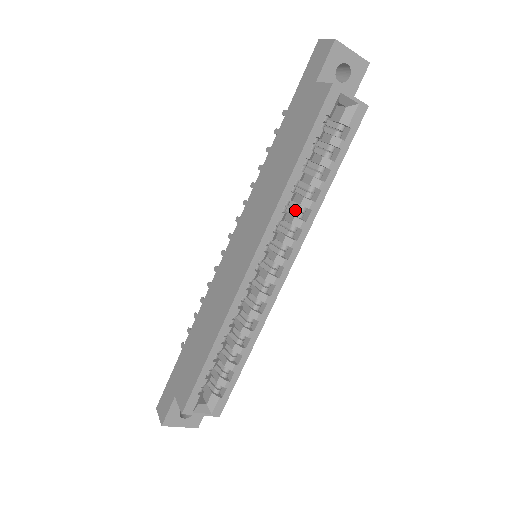
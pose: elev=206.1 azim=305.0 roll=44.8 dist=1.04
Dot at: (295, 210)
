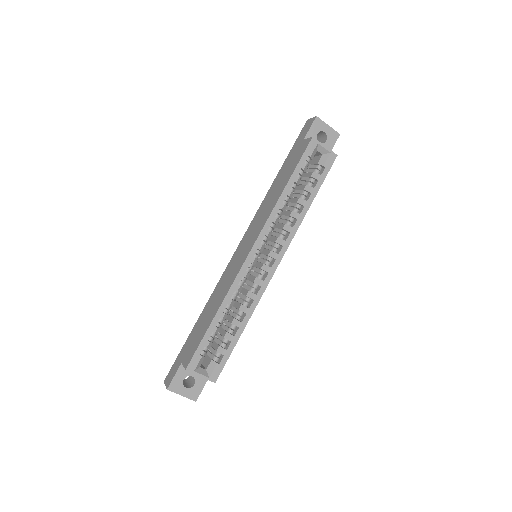
Dot at: occluded
